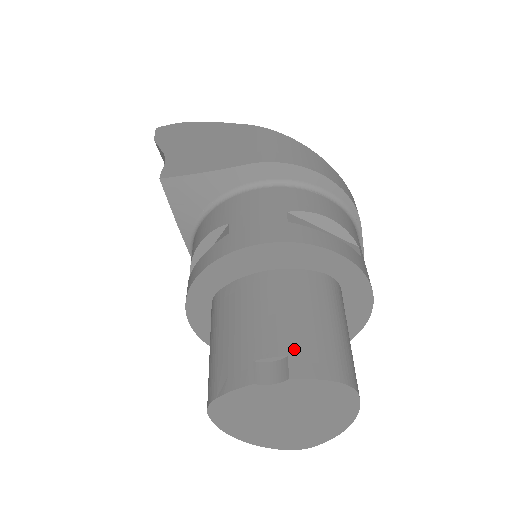
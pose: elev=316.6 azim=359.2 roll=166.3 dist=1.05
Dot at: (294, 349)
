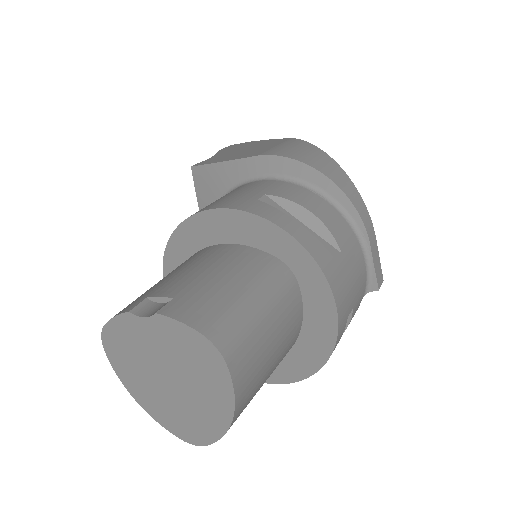
Dot at: (184, 295)
